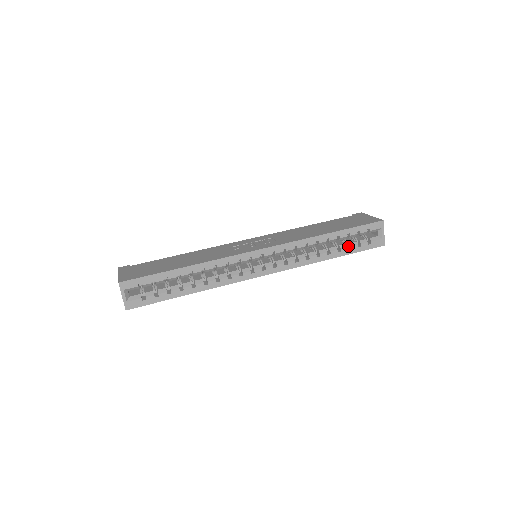
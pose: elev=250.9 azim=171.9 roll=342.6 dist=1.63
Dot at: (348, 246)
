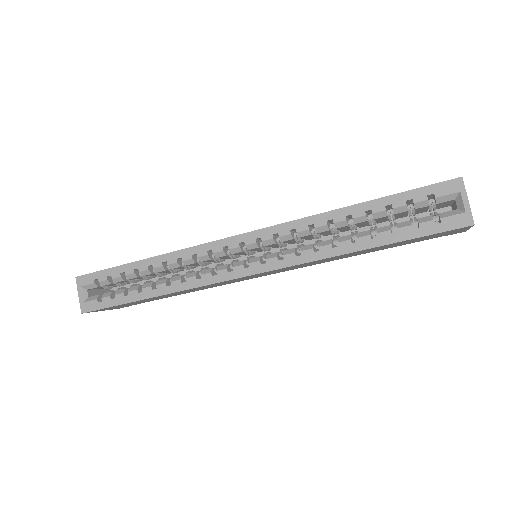
Dot at: occluded
